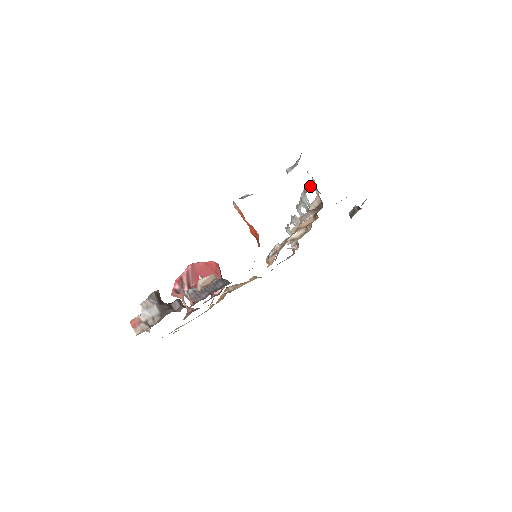
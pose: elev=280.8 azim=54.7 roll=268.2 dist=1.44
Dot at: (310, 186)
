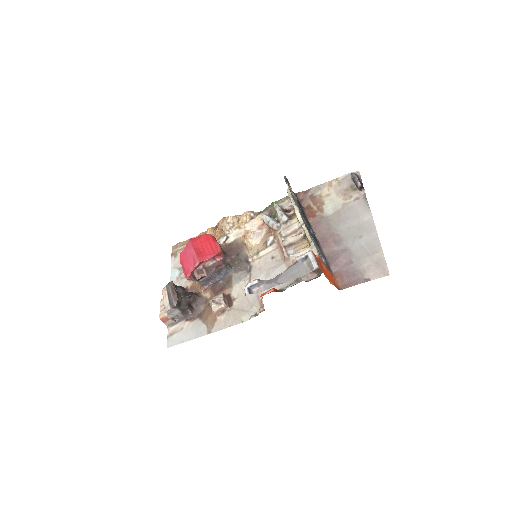
Dot at: (316, 248)
